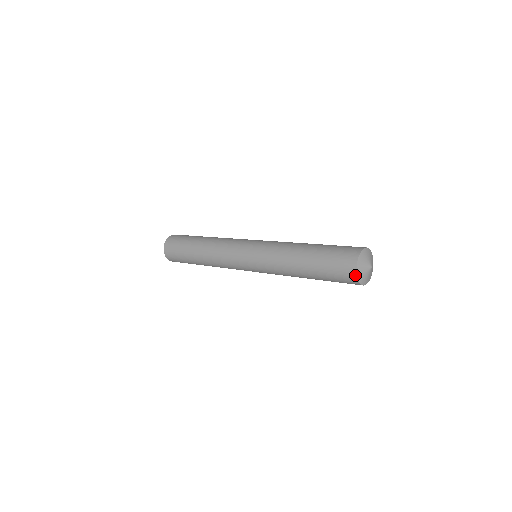
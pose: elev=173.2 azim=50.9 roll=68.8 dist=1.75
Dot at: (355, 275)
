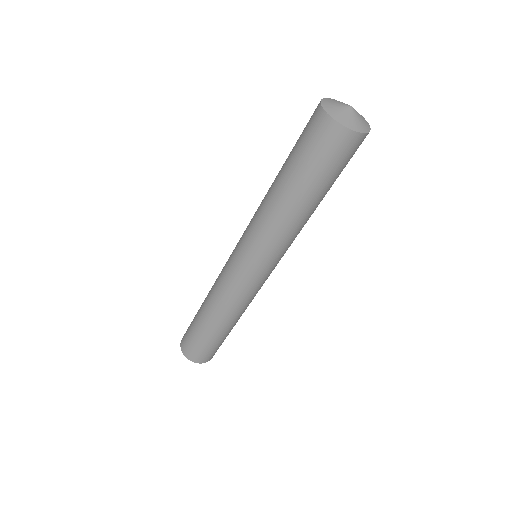
Dot at: (326, 116)
